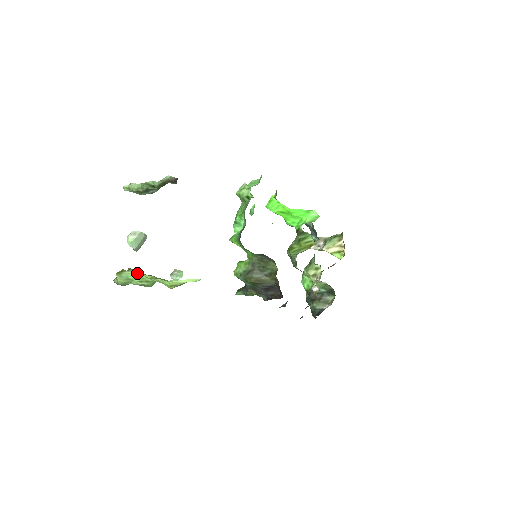
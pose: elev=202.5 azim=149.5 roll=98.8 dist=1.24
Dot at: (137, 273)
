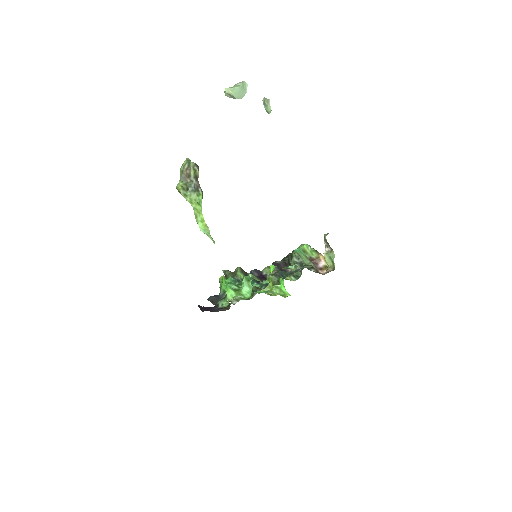
Dot at: (191, 190)
